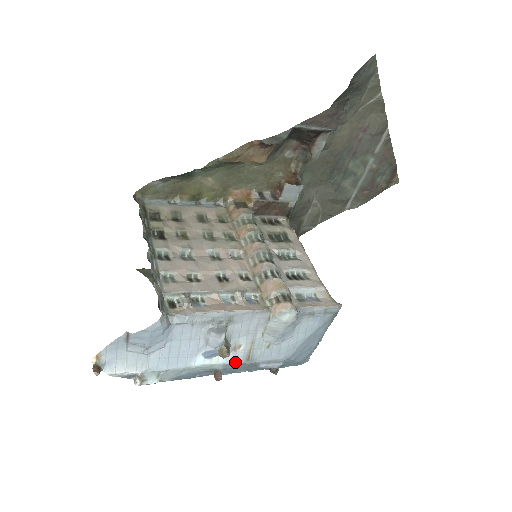
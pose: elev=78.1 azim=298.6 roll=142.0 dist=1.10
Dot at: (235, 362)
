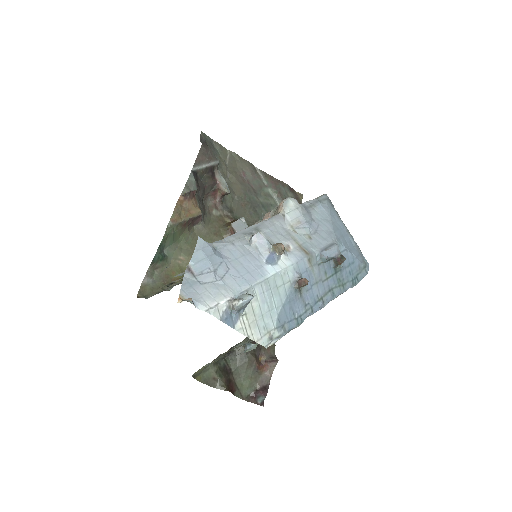
Dot at: (300, 260)
